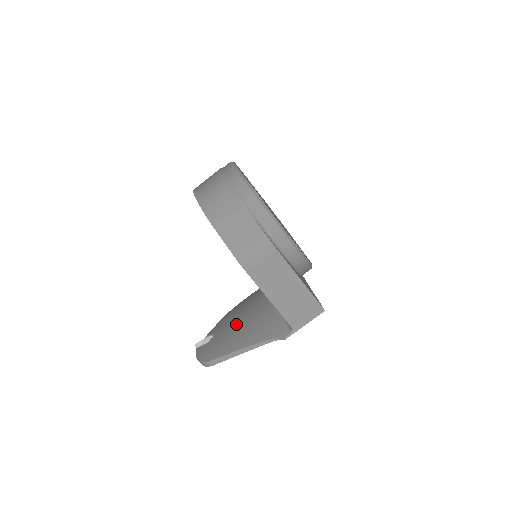
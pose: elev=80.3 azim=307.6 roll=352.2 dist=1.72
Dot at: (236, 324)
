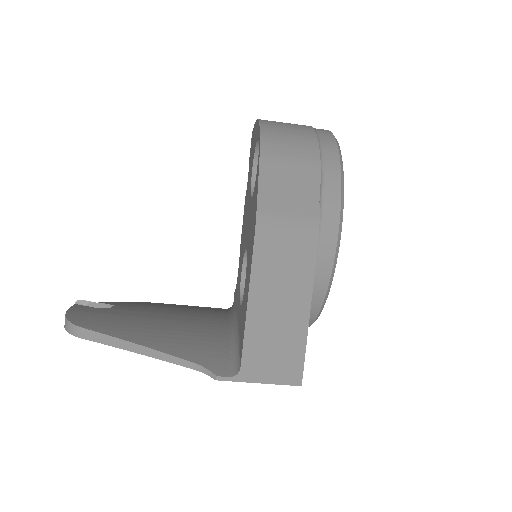
Dot at: (157, 315)
